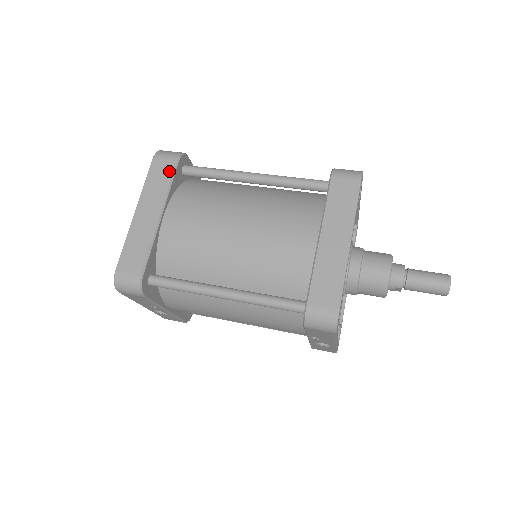
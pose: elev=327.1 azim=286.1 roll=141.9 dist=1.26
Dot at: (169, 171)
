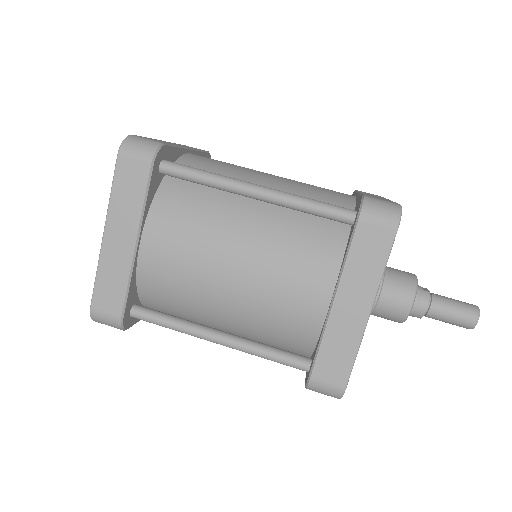
Dot at: (141, 180)
